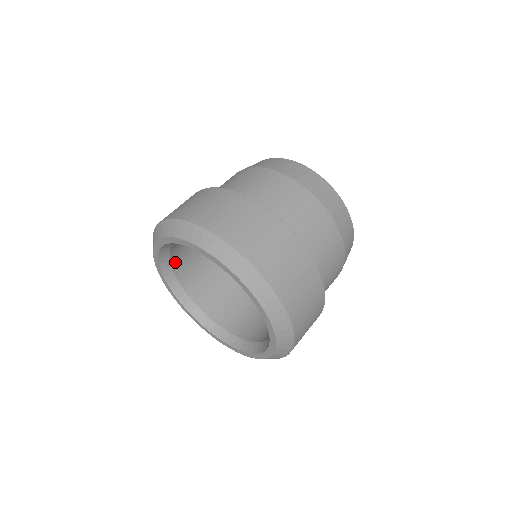
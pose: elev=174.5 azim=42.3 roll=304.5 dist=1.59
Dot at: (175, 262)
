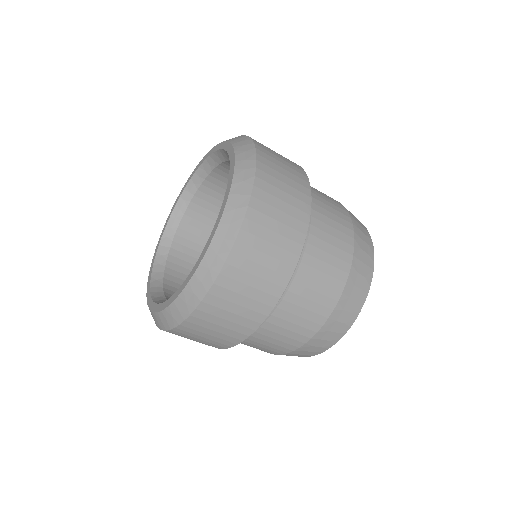
Dot at: (187, 221)
